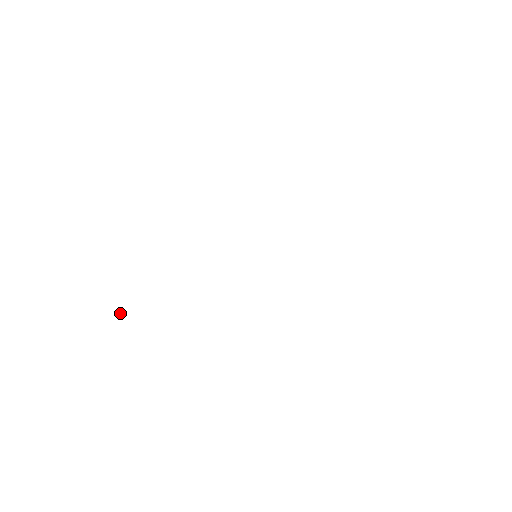
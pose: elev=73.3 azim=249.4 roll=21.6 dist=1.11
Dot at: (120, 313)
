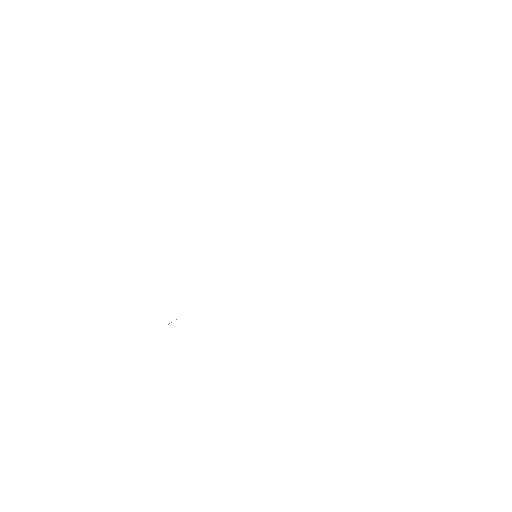
Dot at: (169, 323)
